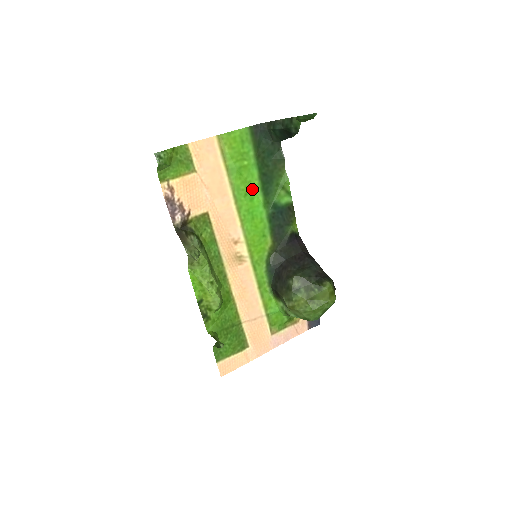
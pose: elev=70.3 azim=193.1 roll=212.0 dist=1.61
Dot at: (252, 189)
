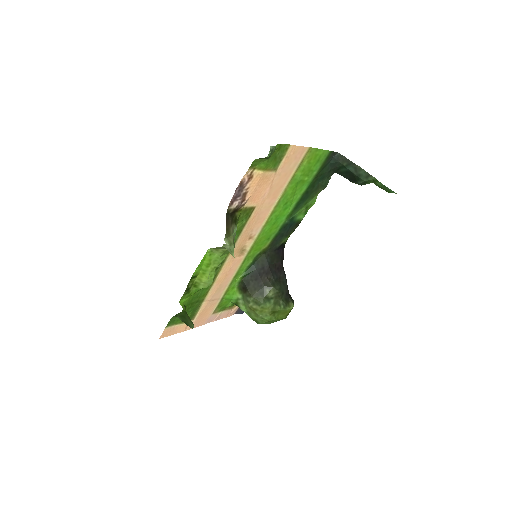
Dot at: (292, 200)
